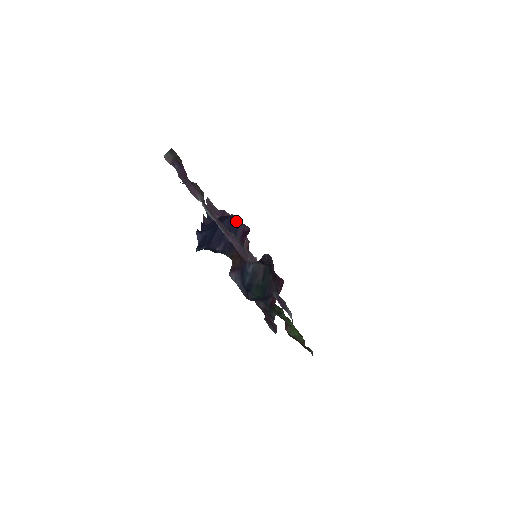
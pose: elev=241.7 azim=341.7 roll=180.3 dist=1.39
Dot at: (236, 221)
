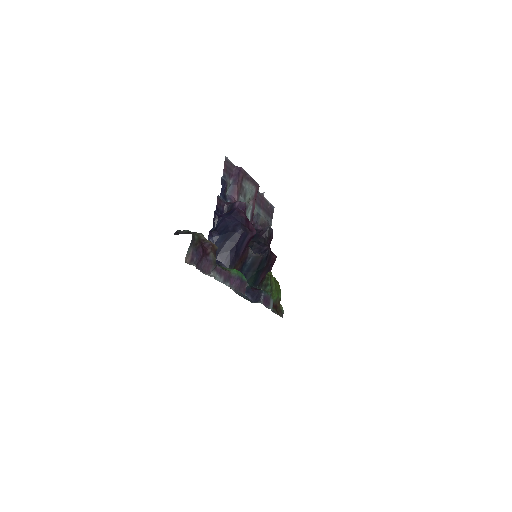
Dot at: (244, 233)
